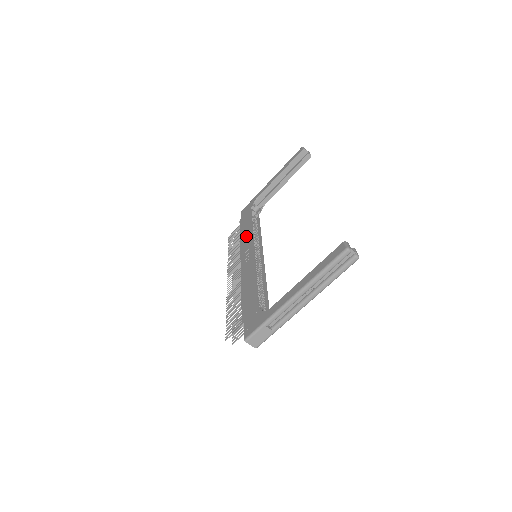
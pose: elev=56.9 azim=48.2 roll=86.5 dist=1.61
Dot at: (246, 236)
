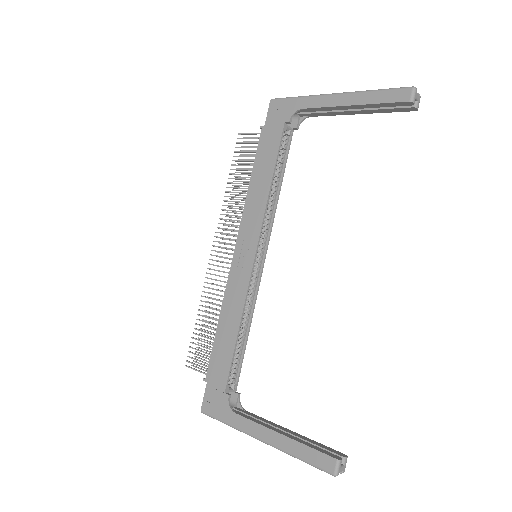
Dot at: (257, 198)
